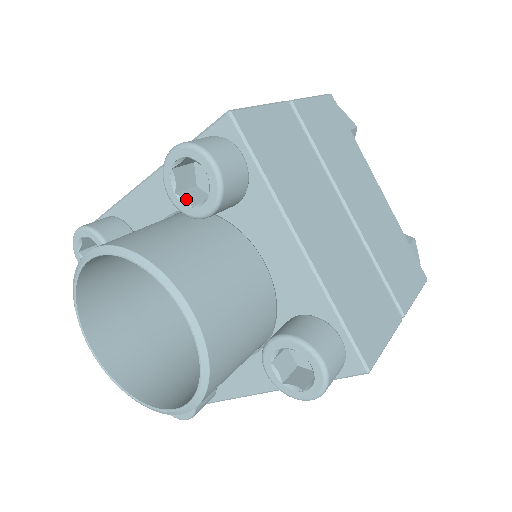
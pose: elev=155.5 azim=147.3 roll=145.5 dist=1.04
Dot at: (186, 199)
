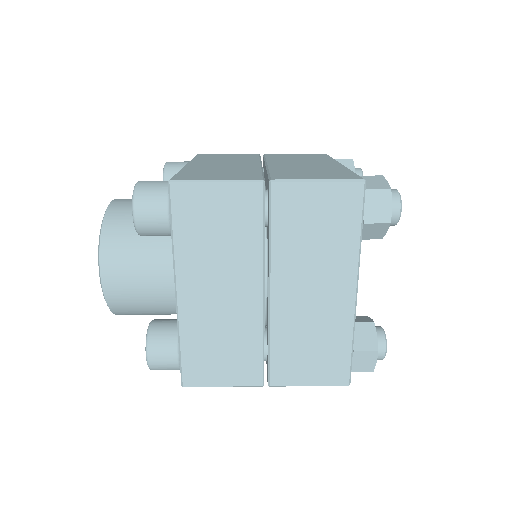
Dot at: occluded
